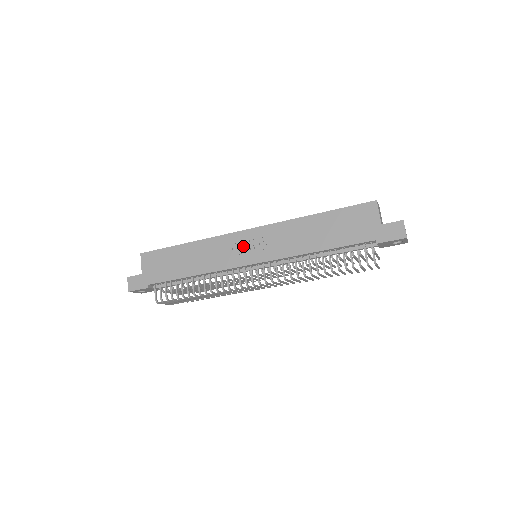
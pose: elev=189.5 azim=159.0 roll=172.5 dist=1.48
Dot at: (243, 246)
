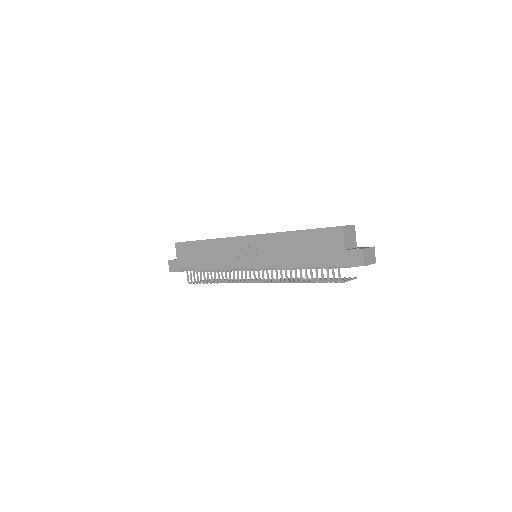
Dot at: (242, 250)
